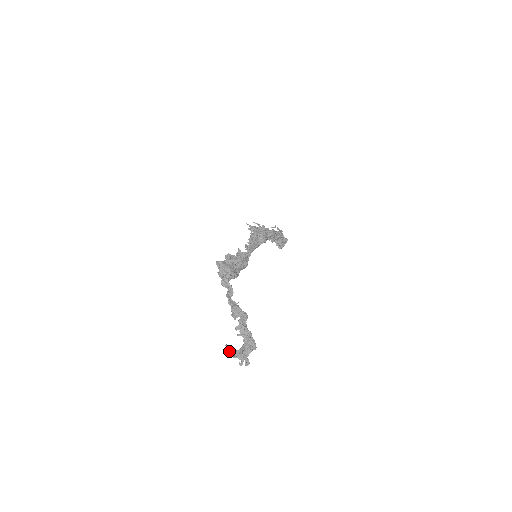
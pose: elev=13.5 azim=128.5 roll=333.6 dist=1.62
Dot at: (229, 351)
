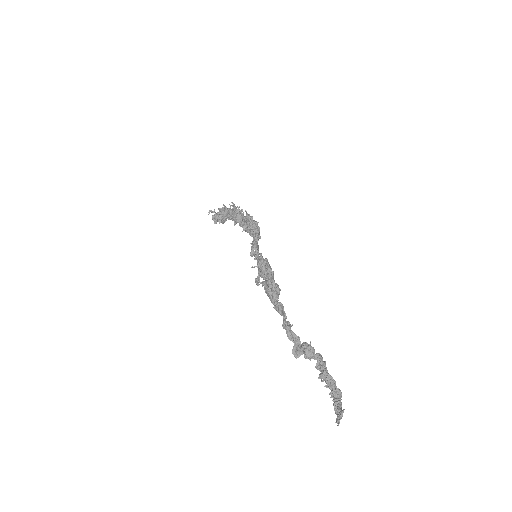
Dot at: (341, 415)
